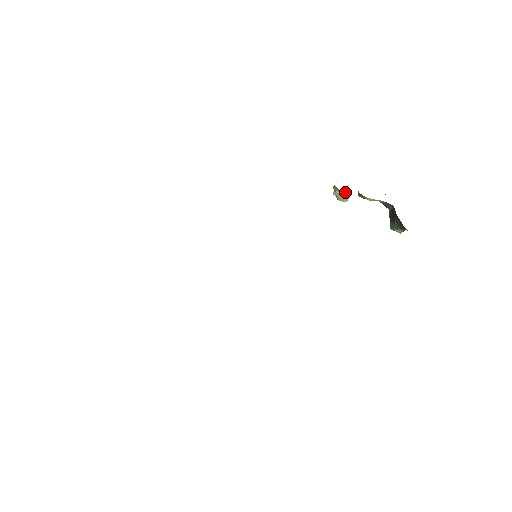
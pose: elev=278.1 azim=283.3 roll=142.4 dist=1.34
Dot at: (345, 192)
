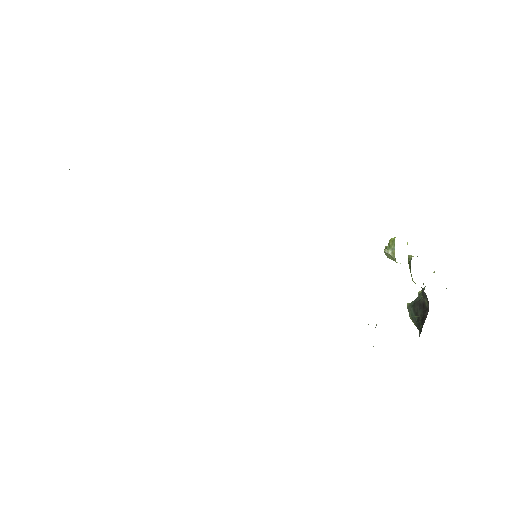
Dot at: occluded
